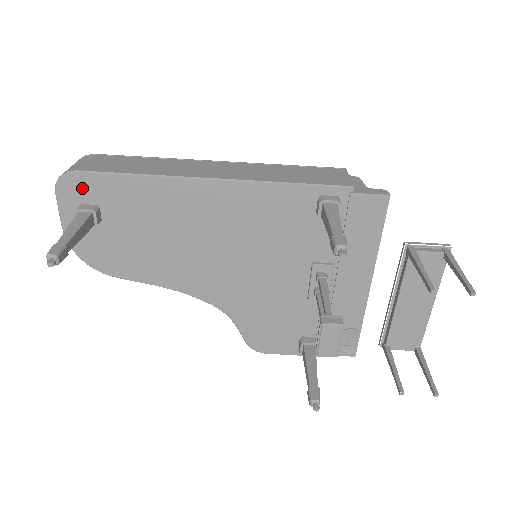
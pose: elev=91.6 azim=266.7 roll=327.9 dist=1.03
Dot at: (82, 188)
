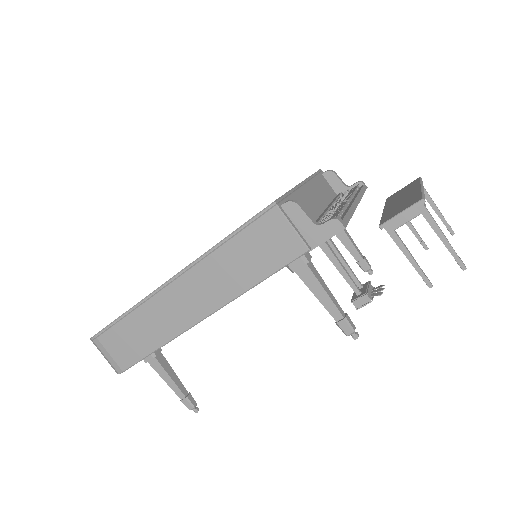
Dot at: occluded
